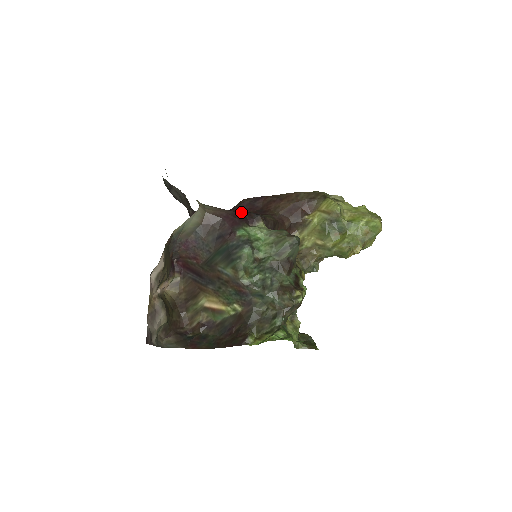
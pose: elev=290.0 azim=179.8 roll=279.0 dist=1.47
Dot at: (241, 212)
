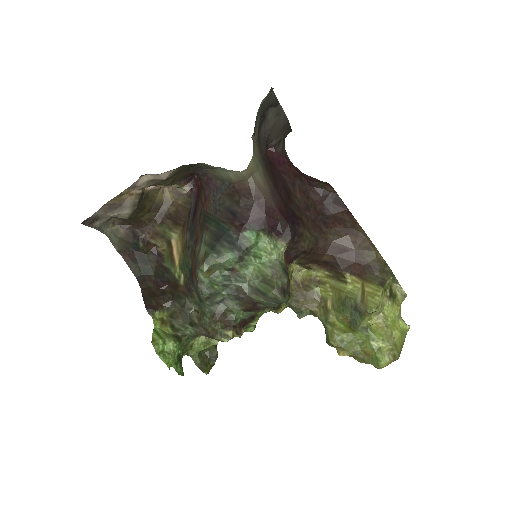
Dot at: (282, 214)
